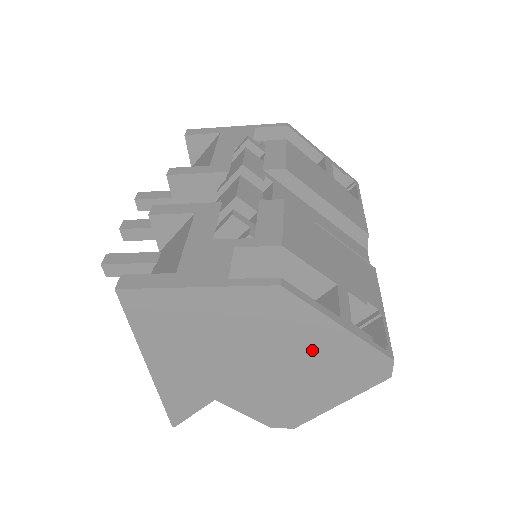
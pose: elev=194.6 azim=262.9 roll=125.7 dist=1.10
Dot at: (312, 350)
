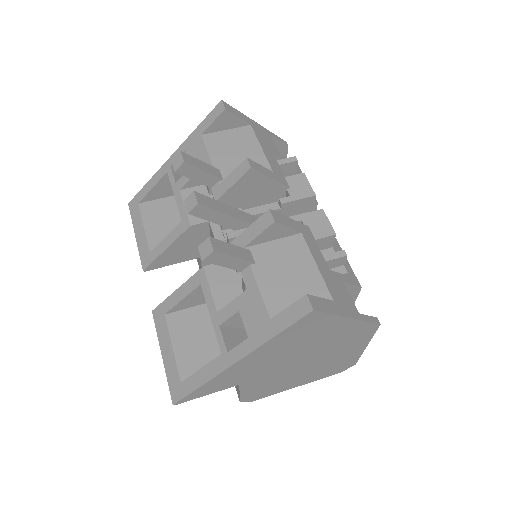
Dot at: (337, 357)
